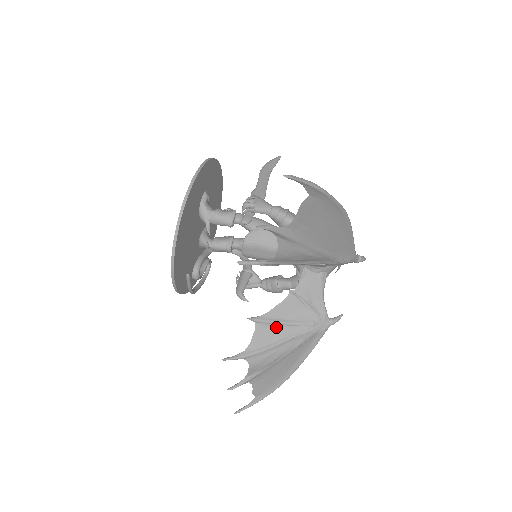
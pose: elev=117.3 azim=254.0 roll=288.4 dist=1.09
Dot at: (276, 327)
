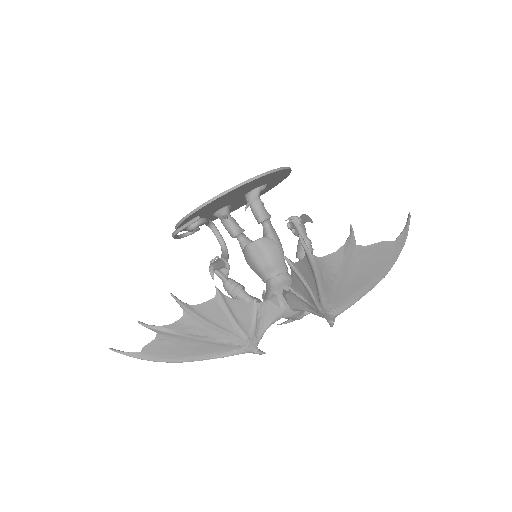
Dot at: (224, 313)
